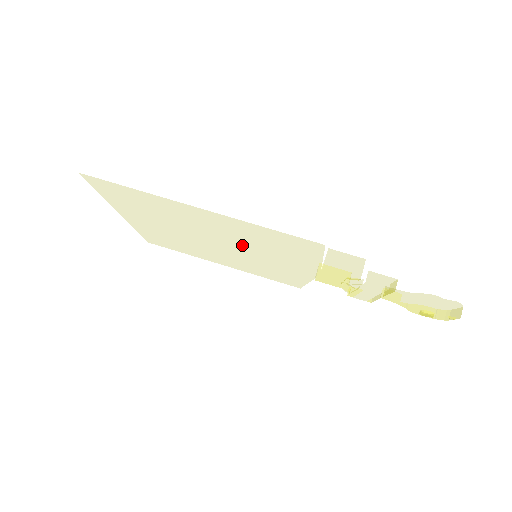
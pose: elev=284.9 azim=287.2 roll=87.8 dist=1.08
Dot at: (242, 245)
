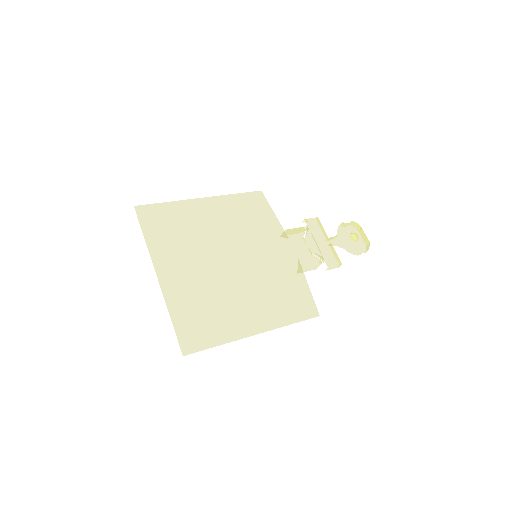
Dot at: (240, 241)
